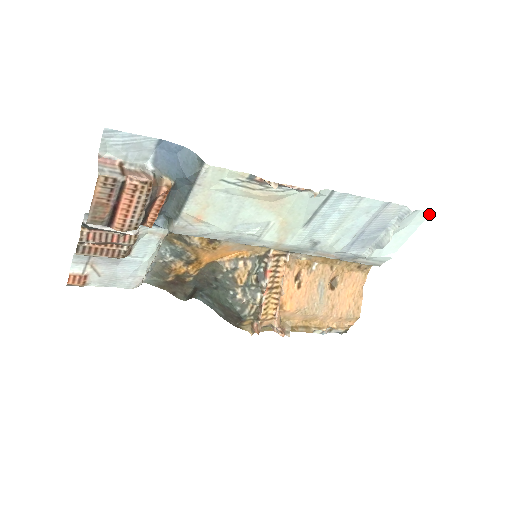
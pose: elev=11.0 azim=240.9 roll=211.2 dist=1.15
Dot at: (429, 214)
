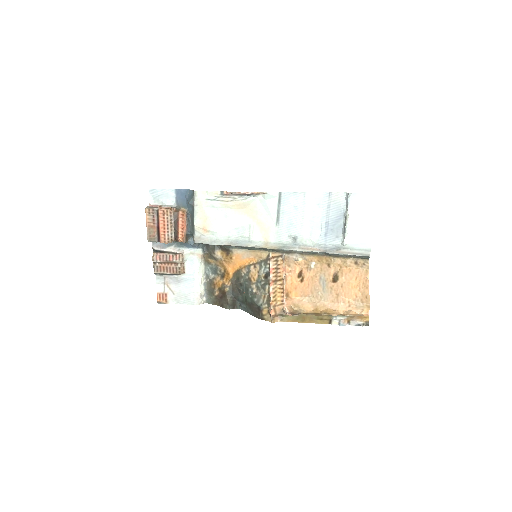
Dot at: (373, 195)
